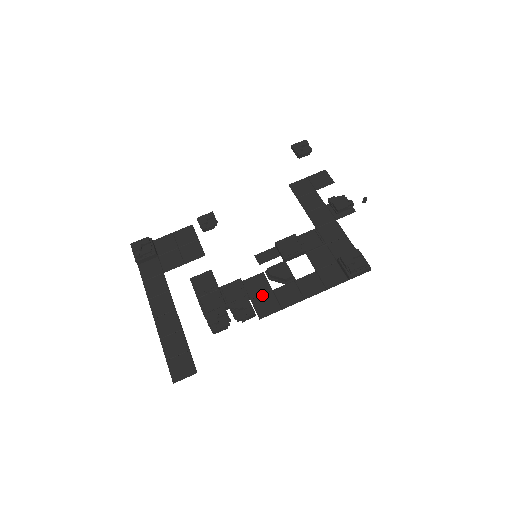
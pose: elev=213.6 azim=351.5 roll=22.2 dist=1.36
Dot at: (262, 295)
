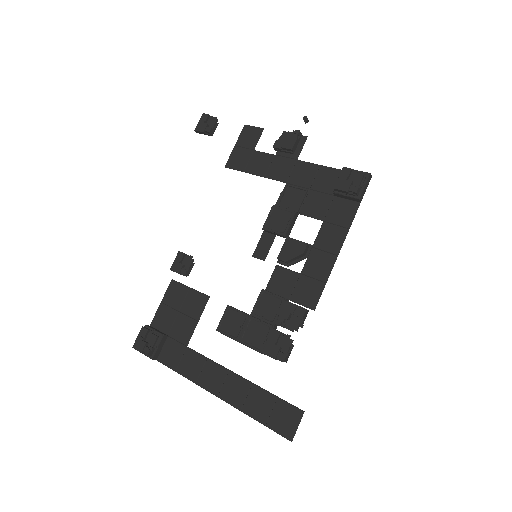
Dot at: (295, 286)
